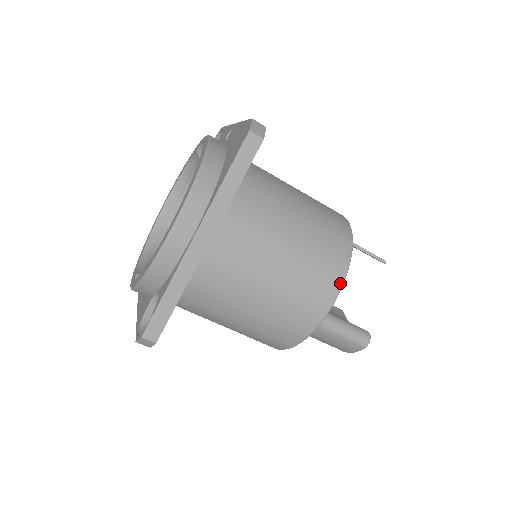
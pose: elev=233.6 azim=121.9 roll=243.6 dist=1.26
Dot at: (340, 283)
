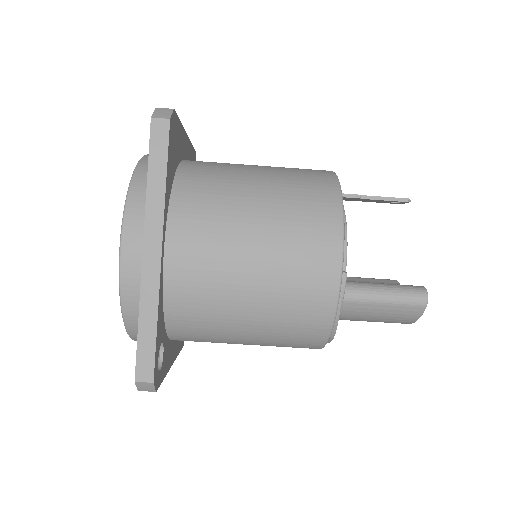
Dot at: (339, 237)
